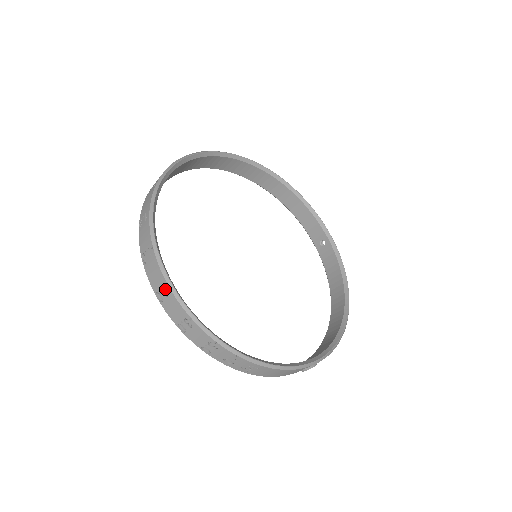
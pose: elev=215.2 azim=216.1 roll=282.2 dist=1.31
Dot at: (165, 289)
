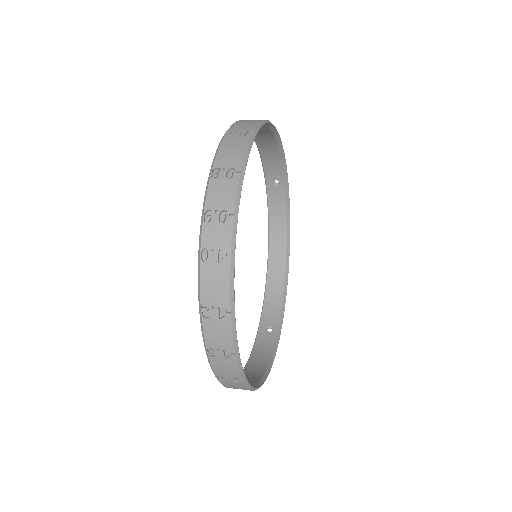
Dot at: (235, 379)
